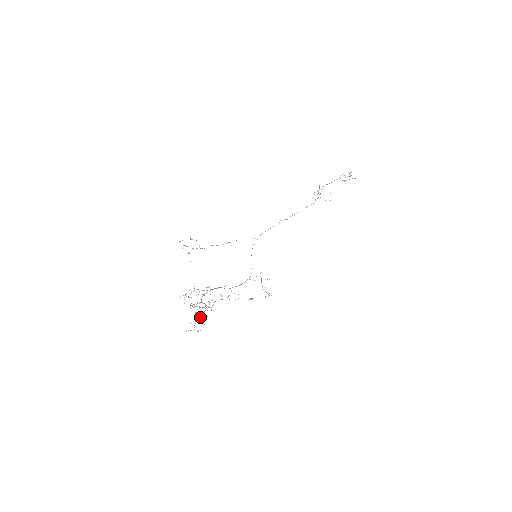
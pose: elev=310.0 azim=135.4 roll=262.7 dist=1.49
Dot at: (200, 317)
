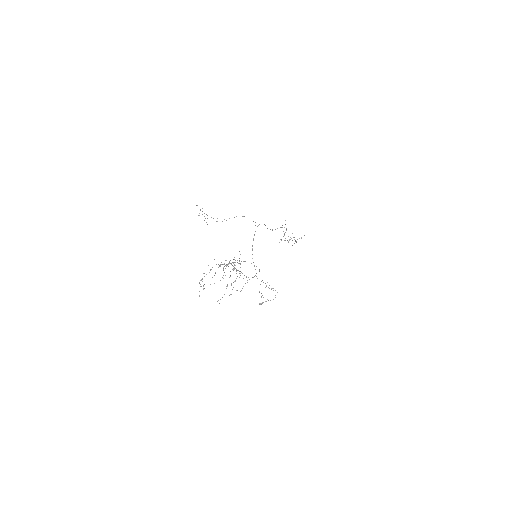
Dot at: (233, 269)
